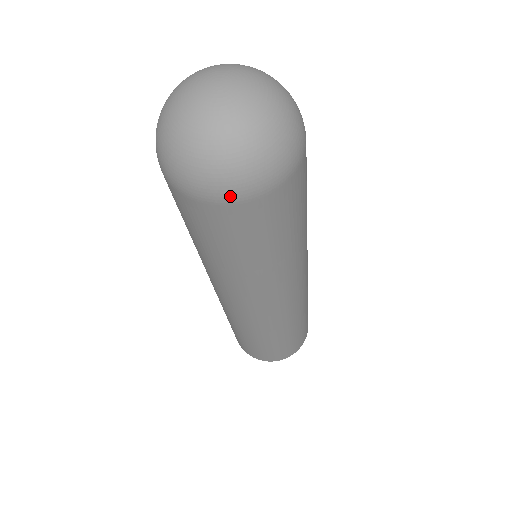
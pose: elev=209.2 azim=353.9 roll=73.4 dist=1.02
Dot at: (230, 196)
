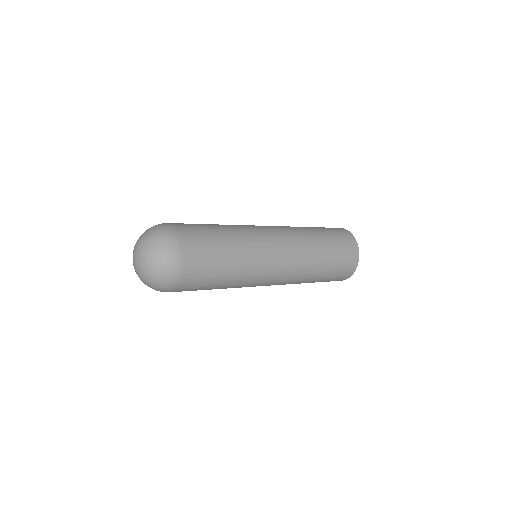
Dot at: occluded
